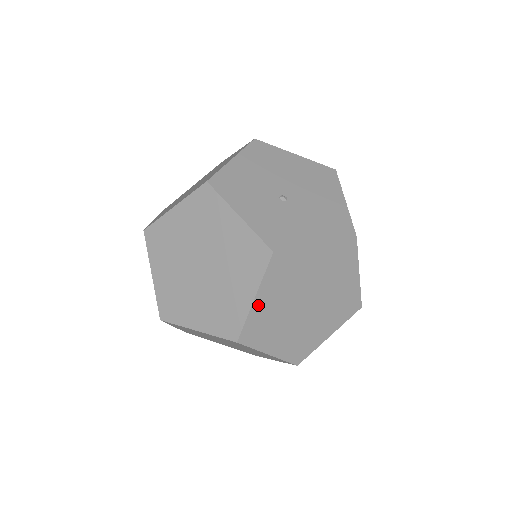
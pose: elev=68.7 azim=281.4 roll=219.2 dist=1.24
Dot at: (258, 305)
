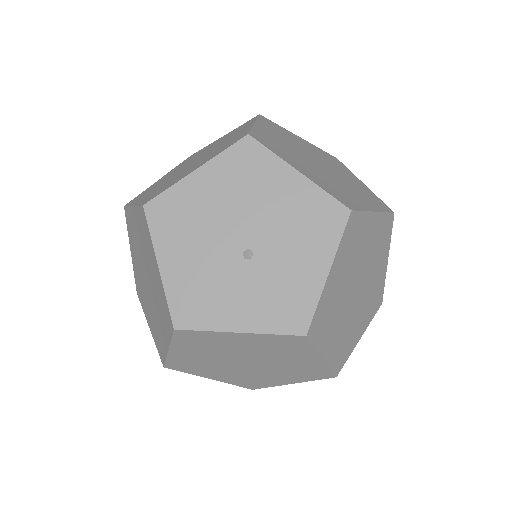
Dot at: (328, 354)
